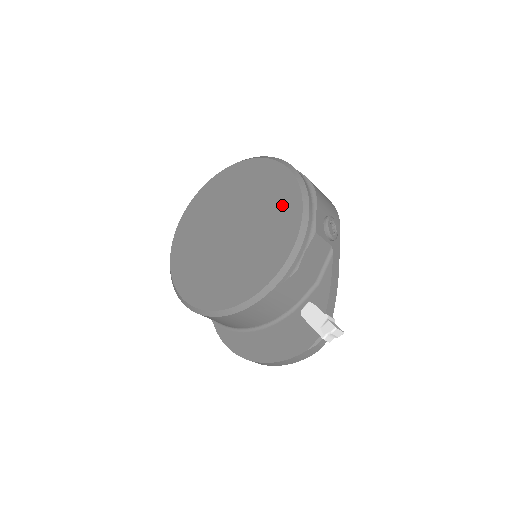
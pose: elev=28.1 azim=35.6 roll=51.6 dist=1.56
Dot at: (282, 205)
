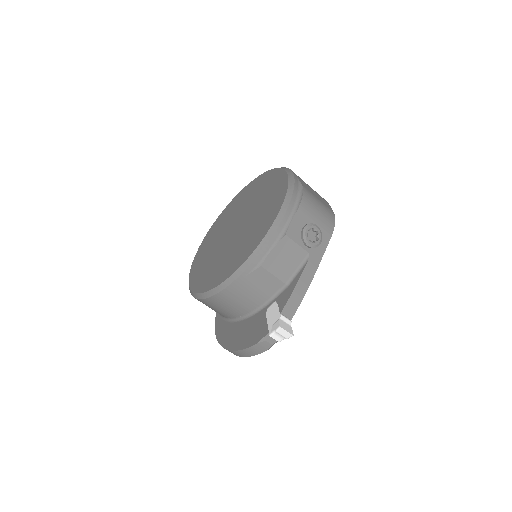
Dot at: (270, 208)
